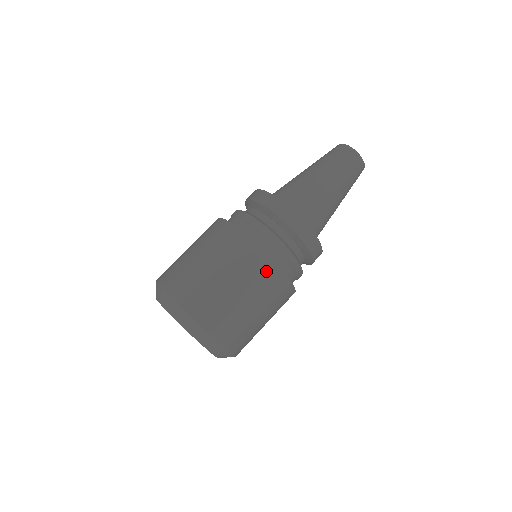
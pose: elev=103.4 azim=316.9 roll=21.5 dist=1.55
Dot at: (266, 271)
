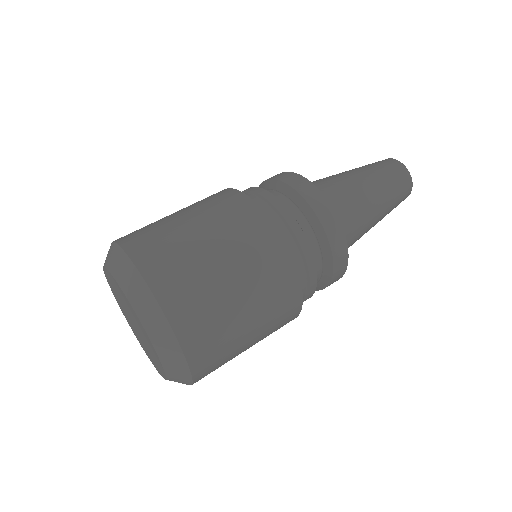
Dot at: (288, 302)
